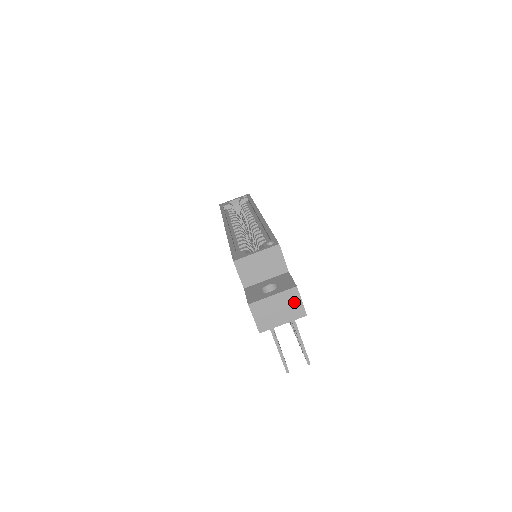
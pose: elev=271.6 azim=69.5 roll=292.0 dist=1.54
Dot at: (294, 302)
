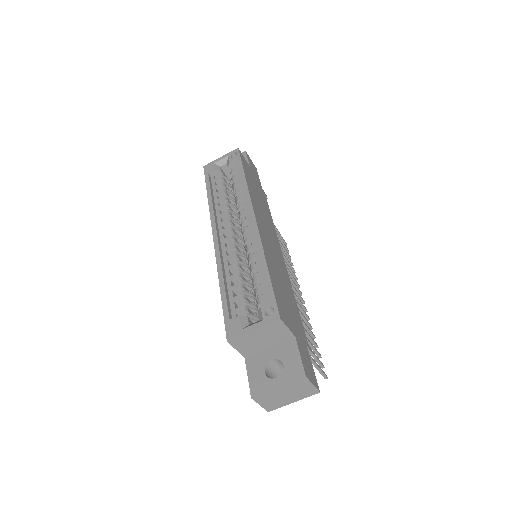
Dot at: (304, 387)
